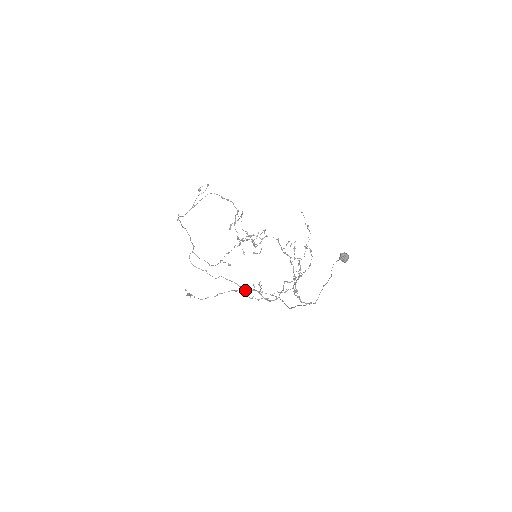
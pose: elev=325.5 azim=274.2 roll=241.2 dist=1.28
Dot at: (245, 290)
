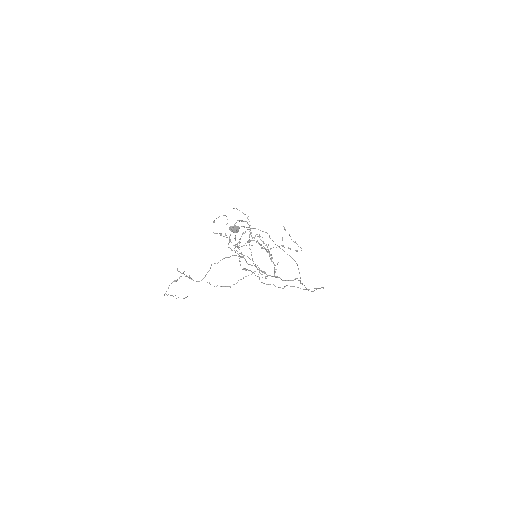
Dot at: occluded
